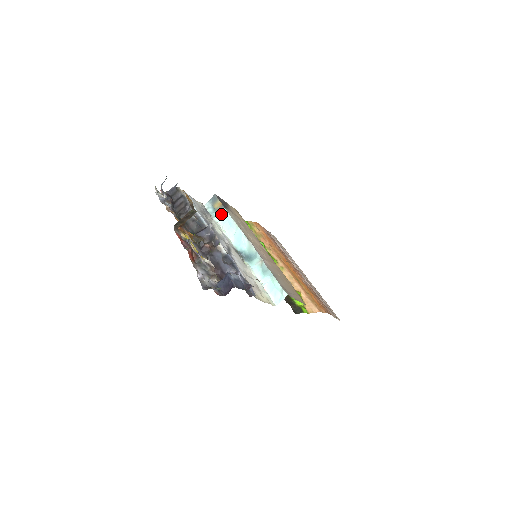
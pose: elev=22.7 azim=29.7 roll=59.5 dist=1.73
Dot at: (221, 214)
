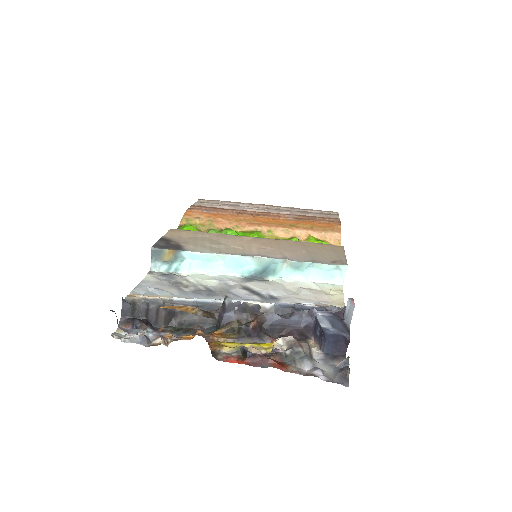
Dot at: (183, 260)
